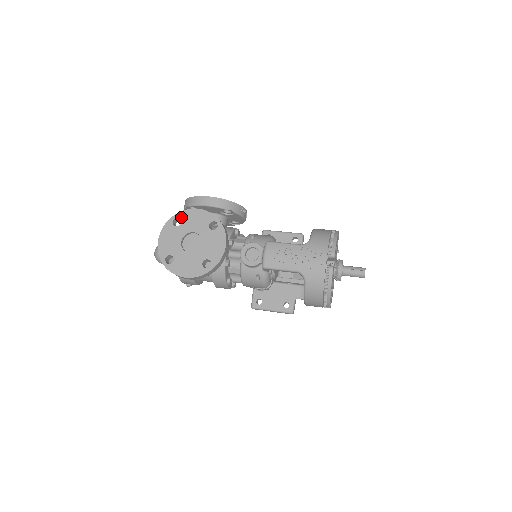
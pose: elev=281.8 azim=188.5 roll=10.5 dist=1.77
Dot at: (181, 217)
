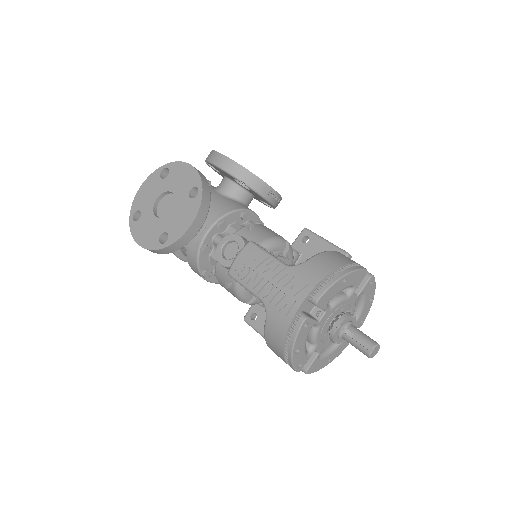
Dot at: (171, 169)
